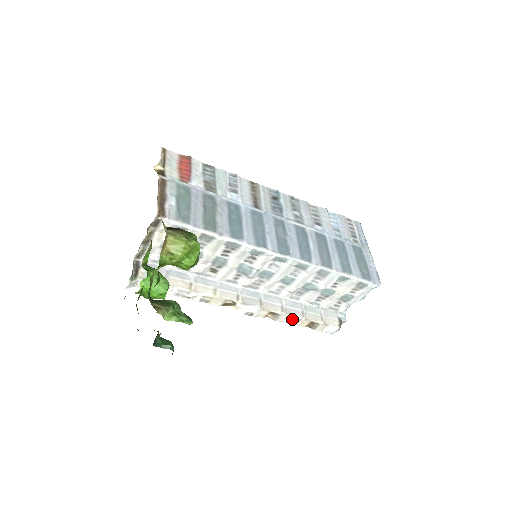
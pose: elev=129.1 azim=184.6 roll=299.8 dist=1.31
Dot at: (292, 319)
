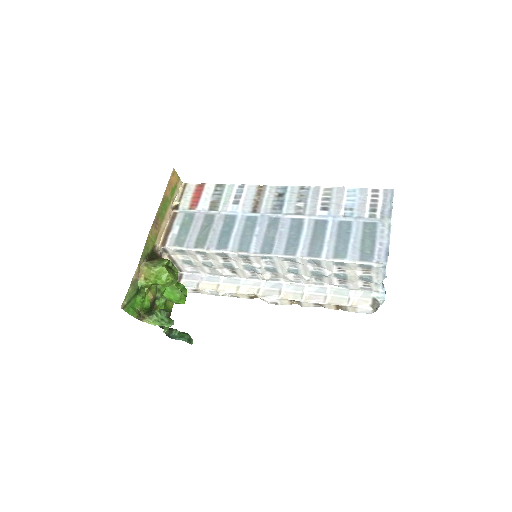
Dot at: (316, 304)
